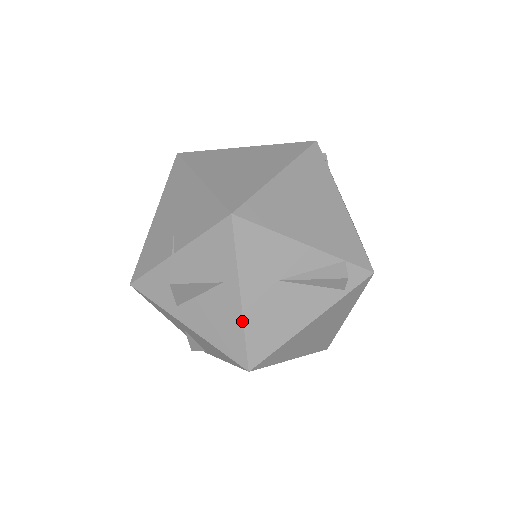
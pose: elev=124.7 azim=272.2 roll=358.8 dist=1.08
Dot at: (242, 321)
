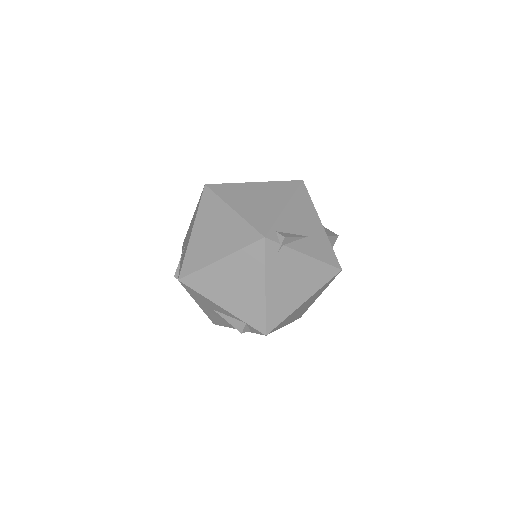
Dot at: (203, 310)
